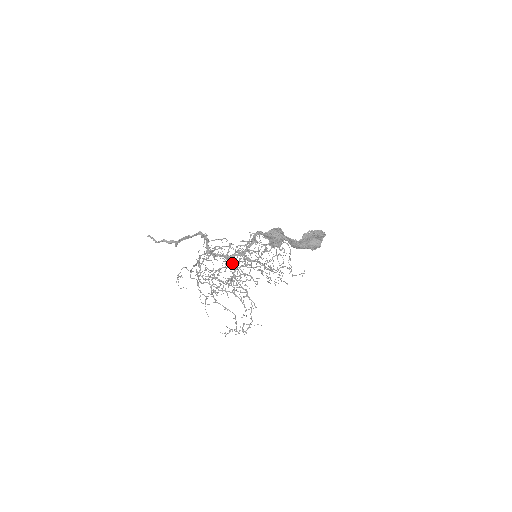
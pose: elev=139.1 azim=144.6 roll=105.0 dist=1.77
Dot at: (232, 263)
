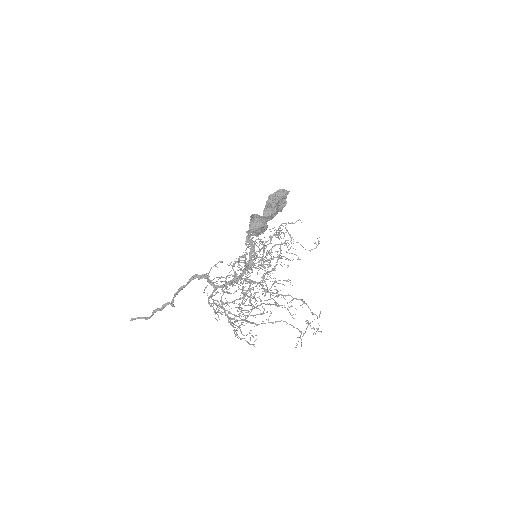
Dot at: (252, 281)
